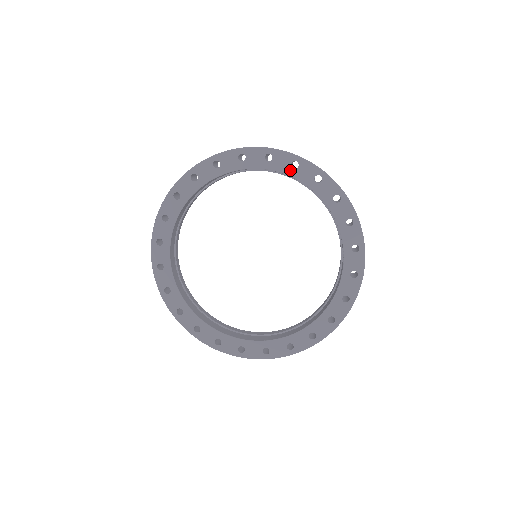
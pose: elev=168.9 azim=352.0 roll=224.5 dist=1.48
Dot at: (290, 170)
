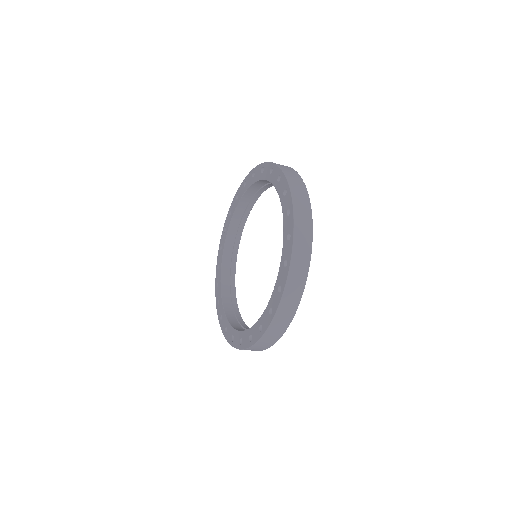
Dot at: (269, 176)
